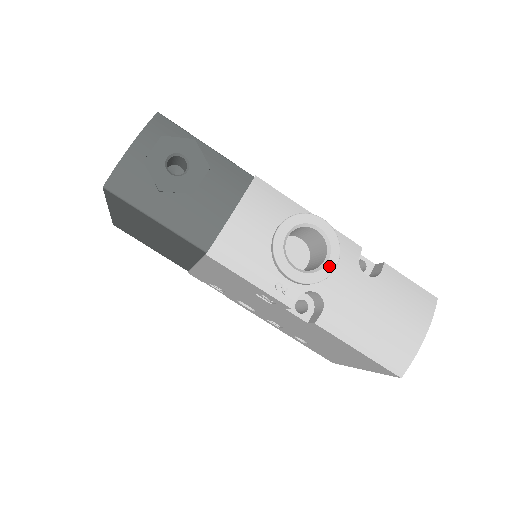
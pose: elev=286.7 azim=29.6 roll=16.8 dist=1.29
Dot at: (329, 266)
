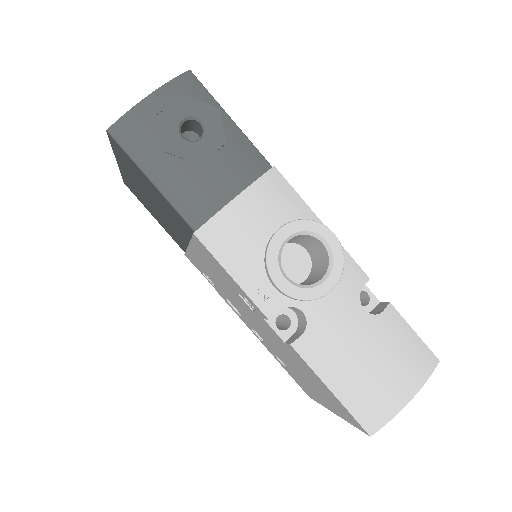
Dot at: (324, 286)
